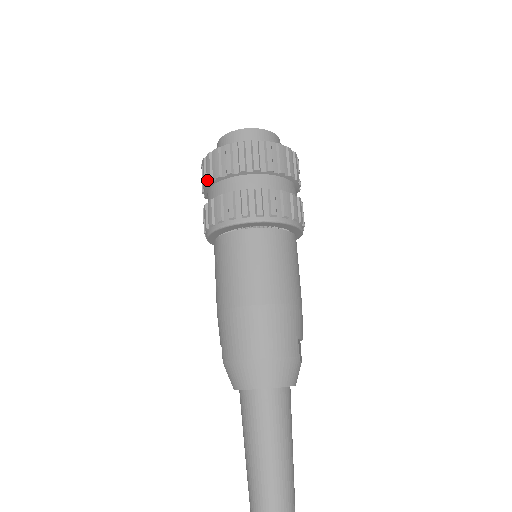
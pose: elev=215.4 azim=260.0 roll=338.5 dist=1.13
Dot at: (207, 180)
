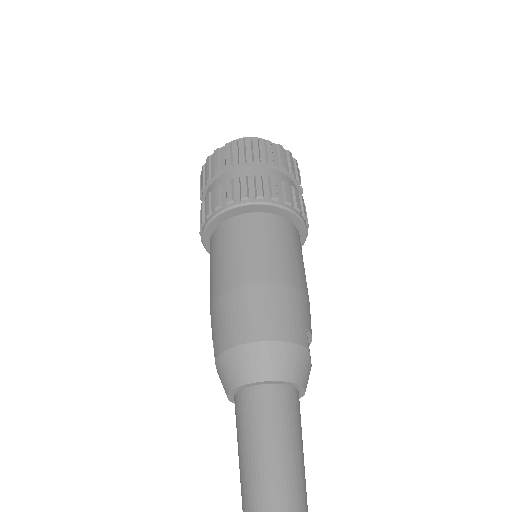
Dot at: (205, 181)
